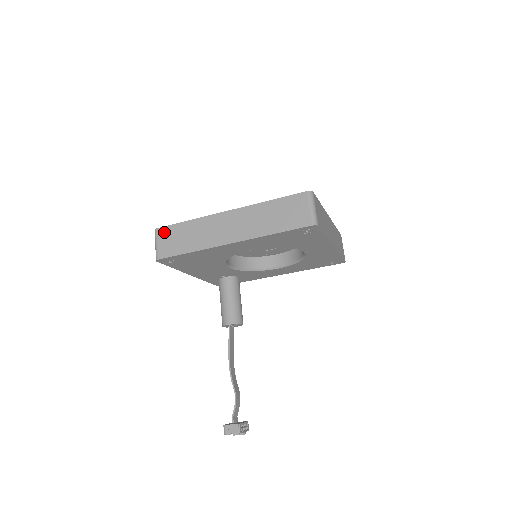
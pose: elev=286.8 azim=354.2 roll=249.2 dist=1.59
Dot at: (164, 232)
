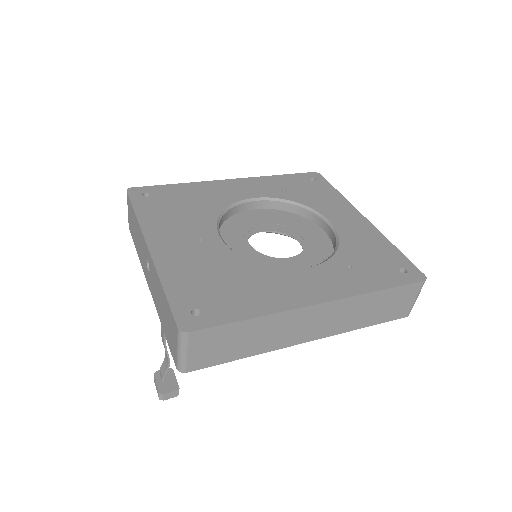
Dot at: (204, 337)
